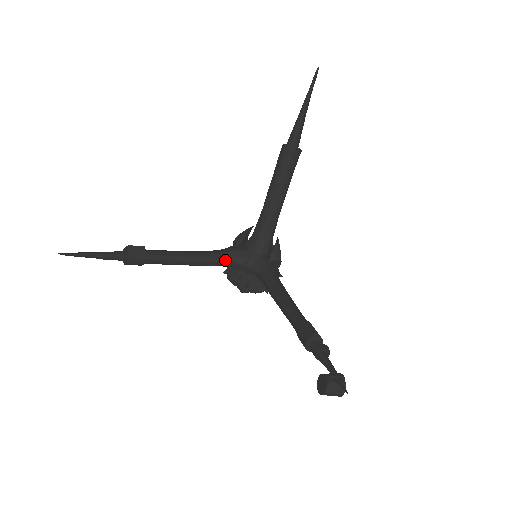
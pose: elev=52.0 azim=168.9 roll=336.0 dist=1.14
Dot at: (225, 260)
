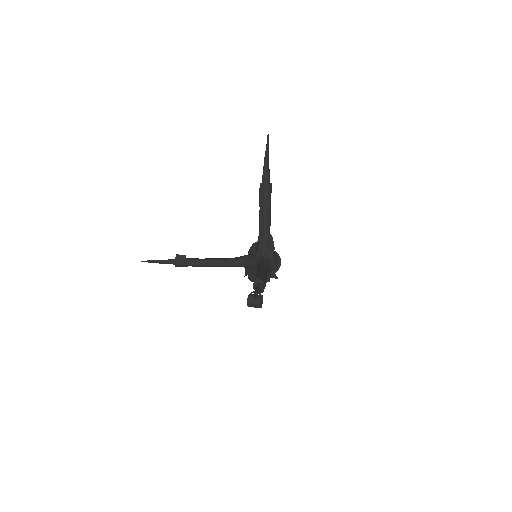
Dot at: (239, 262)
